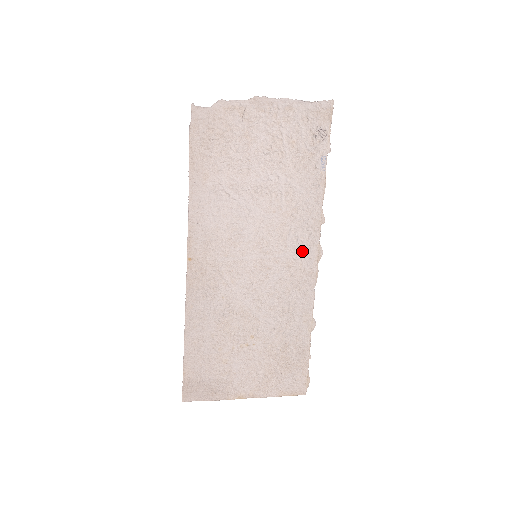
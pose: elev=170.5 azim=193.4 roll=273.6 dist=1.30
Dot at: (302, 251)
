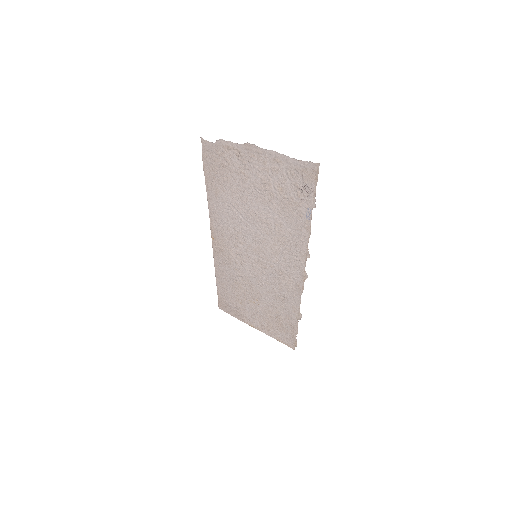
Dot at: (290, 268)
